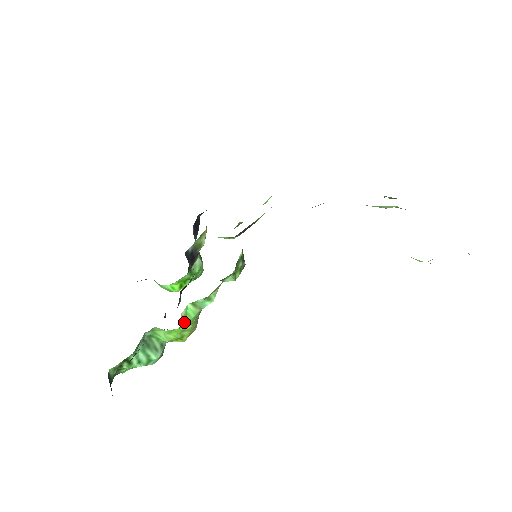
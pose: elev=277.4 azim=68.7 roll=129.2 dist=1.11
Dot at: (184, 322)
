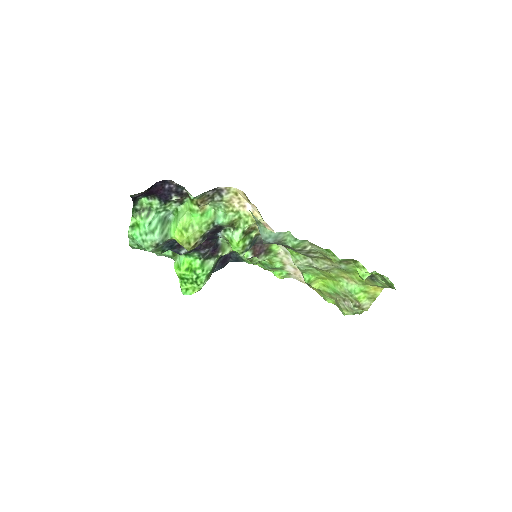
Dot at: (202, 213)
